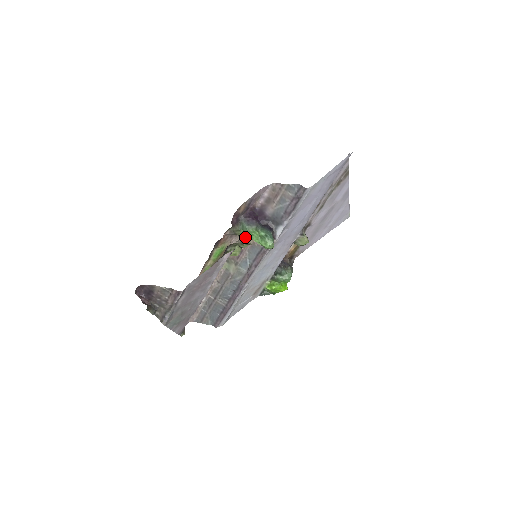
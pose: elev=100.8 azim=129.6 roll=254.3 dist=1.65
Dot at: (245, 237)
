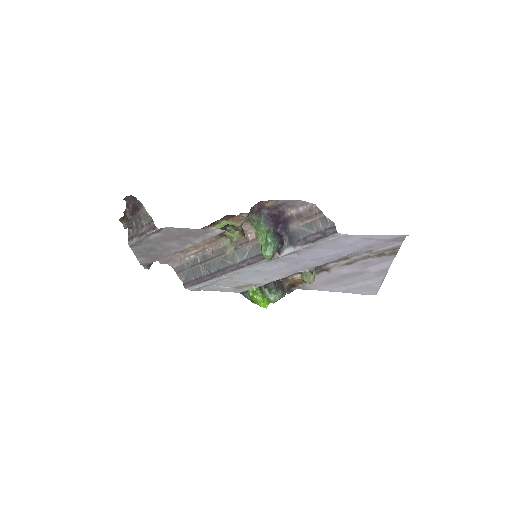
Dot at: occluded
